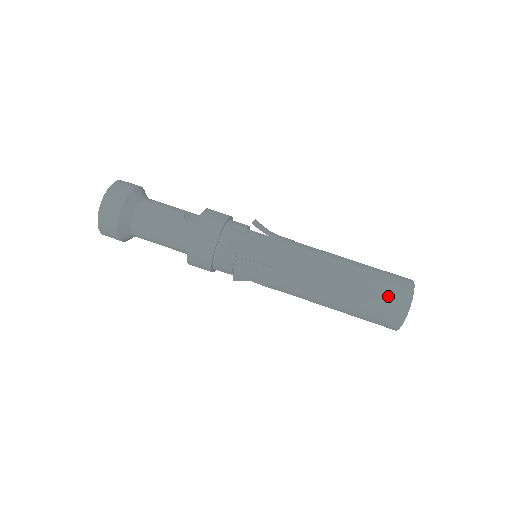
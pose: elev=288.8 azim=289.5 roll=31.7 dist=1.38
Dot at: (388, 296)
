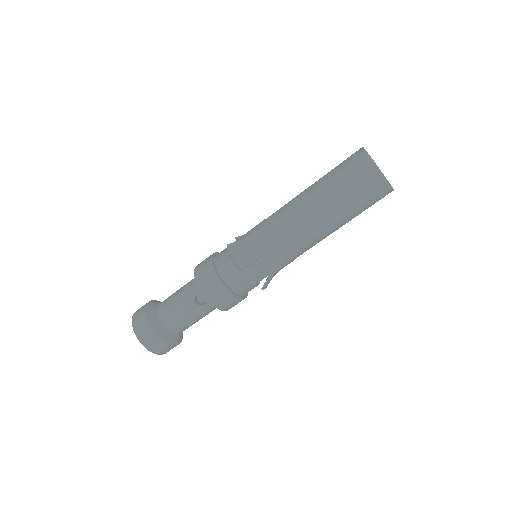
Dot at: (371, 200)
